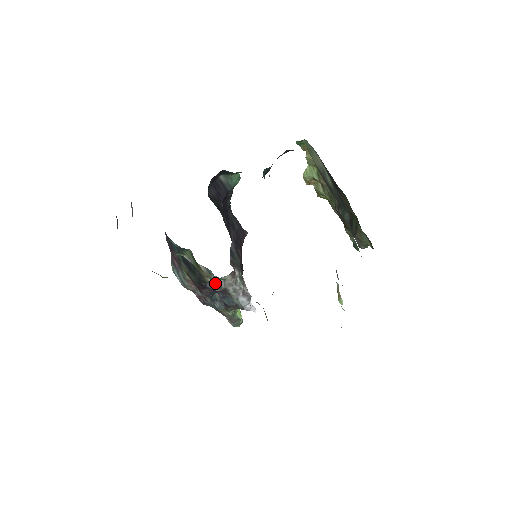
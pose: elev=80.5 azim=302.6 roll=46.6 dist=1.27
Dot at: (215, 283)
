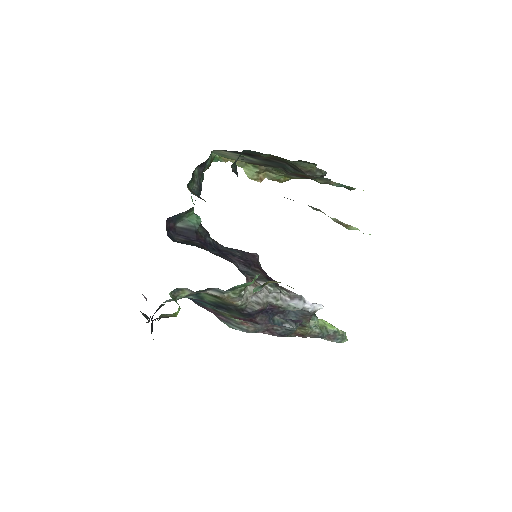
Dot at: (251, 304)
